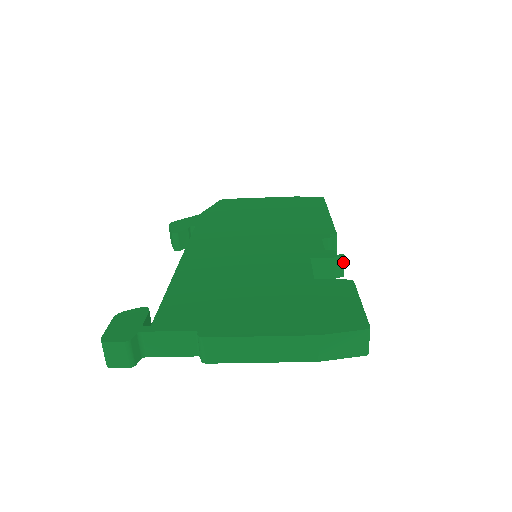
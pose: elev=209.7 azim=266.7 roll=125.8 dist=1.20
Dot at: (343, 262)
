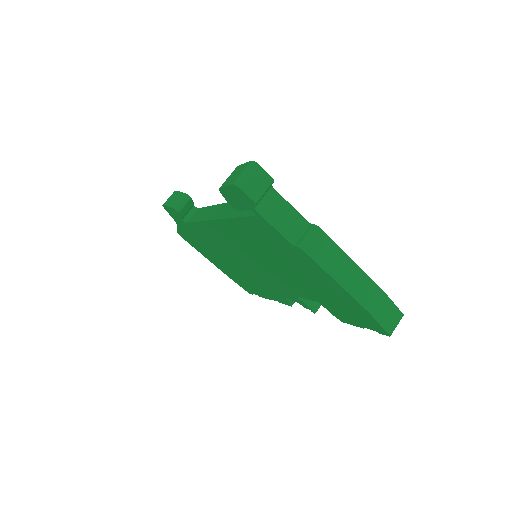
Dot at: occluded
